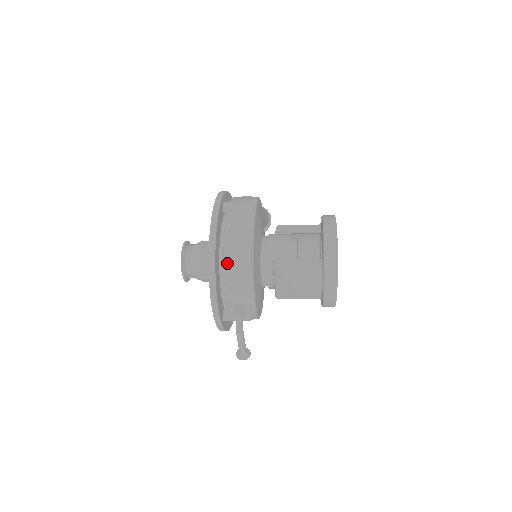
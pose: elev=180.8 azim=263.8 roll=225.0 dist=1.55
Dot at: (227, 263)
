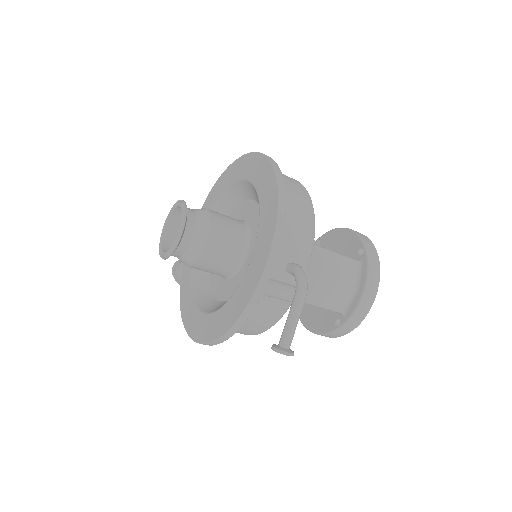
Dot at: (288, 198)
